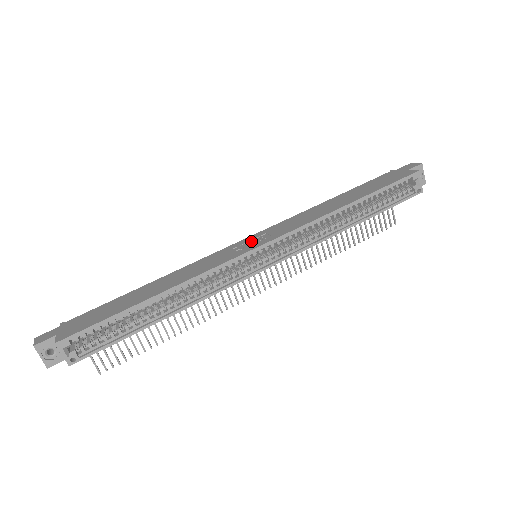
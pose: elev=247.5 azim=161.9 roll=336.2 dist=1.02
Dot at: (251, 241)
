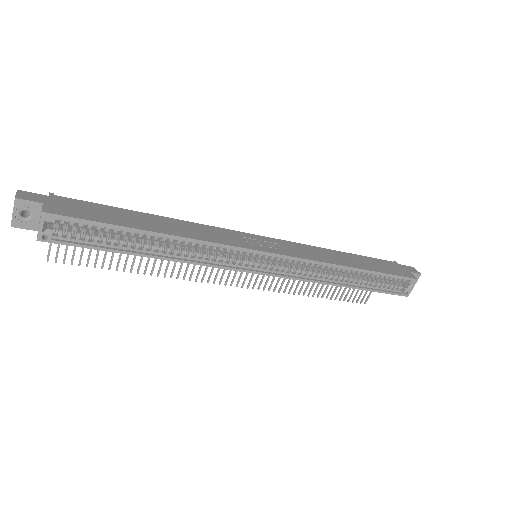
Dot at: (262, 242)
